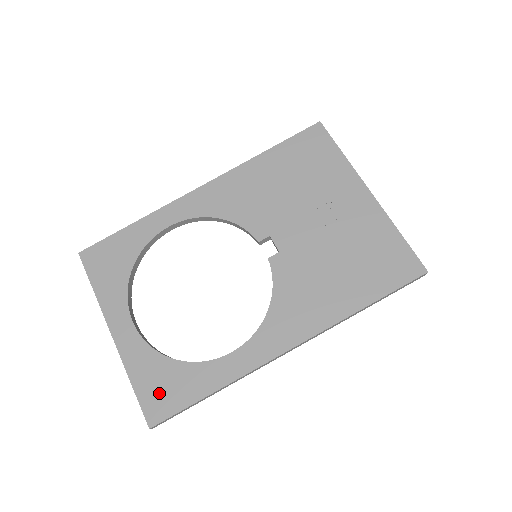
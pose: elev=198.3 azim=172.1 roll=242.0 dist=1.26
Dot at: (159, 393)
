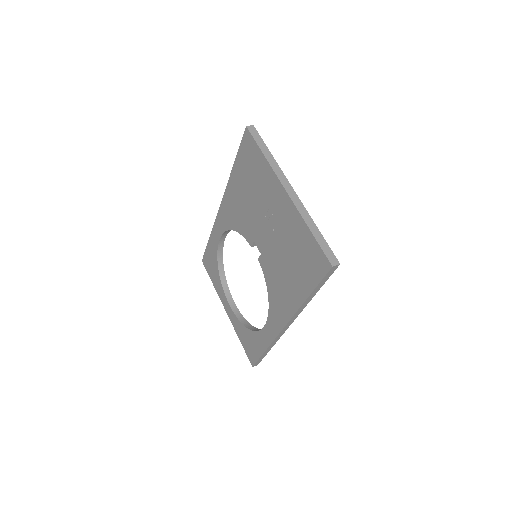
Dot at: (249, 348)
